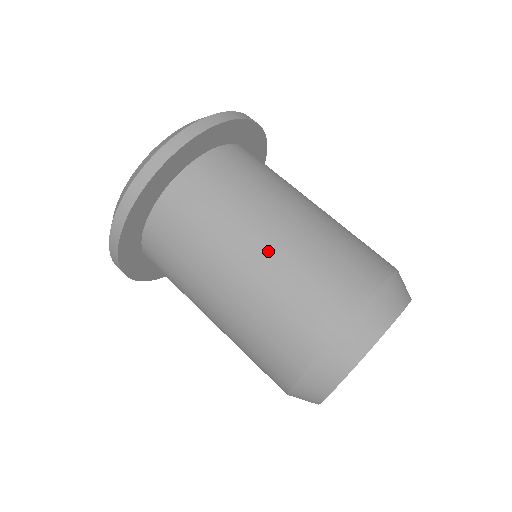
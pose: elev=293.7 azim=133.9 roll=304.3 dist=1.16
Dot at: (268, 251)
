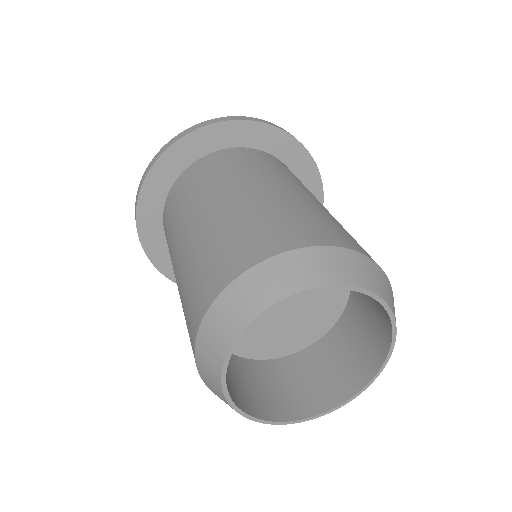
Dot at: (253, 195)
